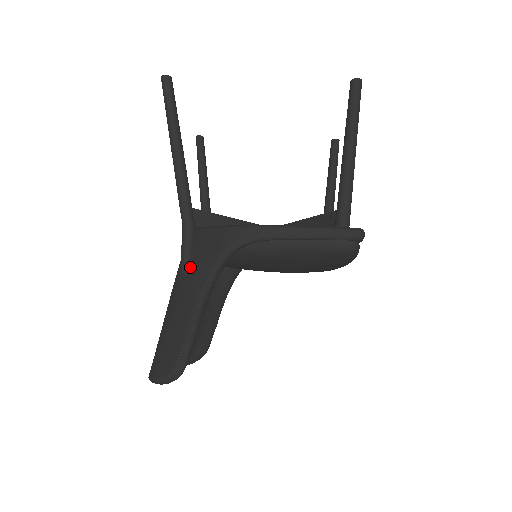
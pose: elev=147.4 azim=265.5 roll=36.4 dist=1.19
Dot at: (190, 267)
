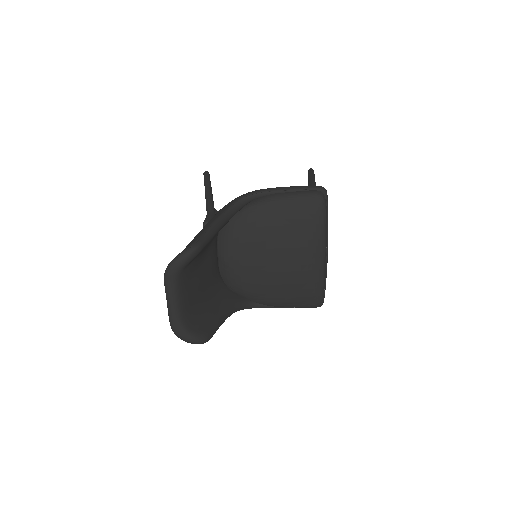
Dot at: occluded
